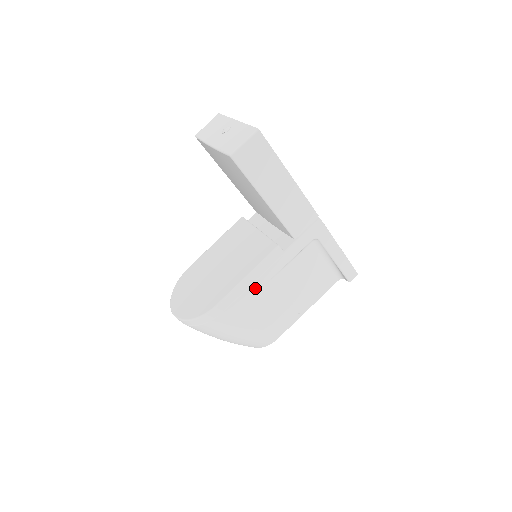
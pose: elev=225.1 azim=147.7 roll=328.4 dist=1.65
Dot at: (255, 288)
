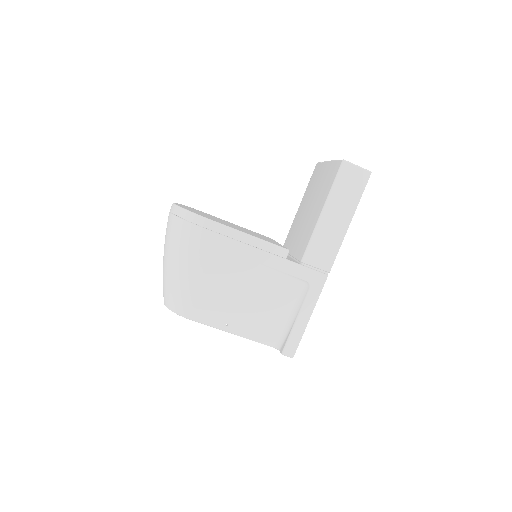
Dot at: (242, 251)
